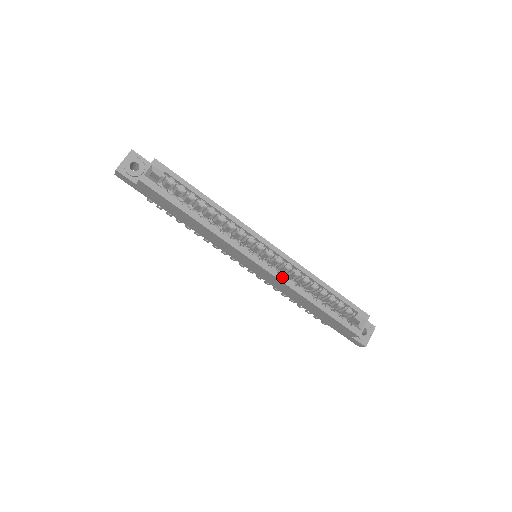
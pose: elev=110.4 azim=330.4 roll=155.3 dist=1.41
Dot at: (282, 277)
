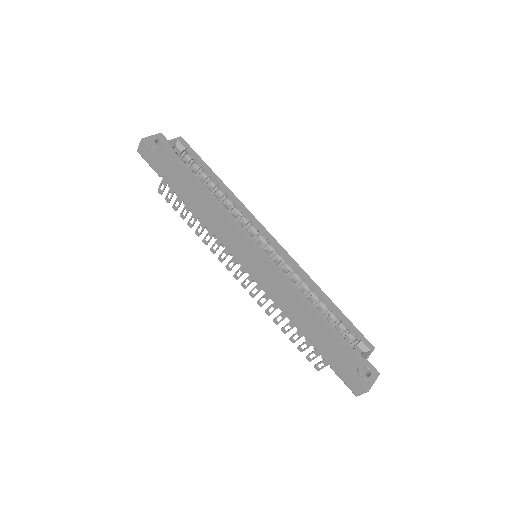
Dot at: (282, 271)
